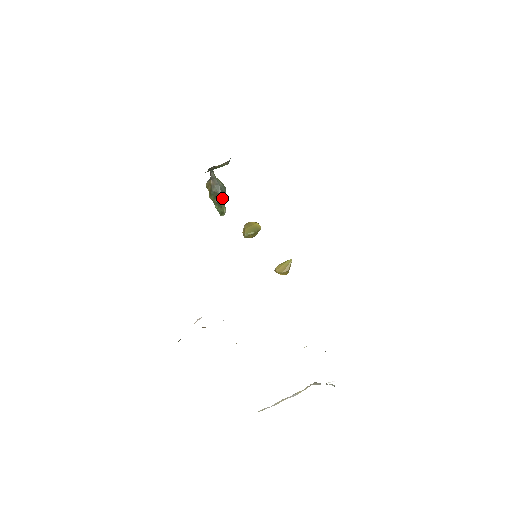
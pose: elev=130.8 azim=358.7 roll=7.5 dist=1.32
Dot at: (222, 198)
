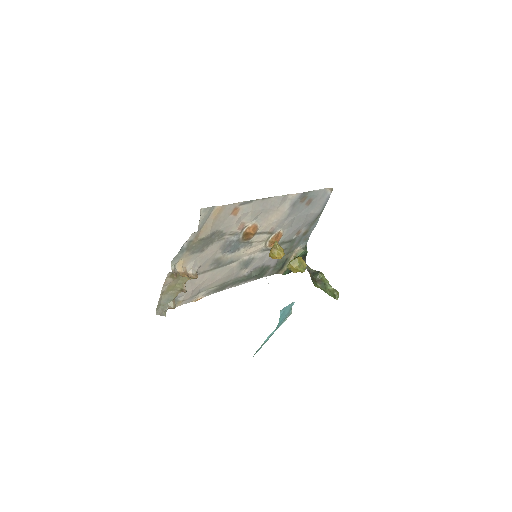
Dot at: (321, 281)
